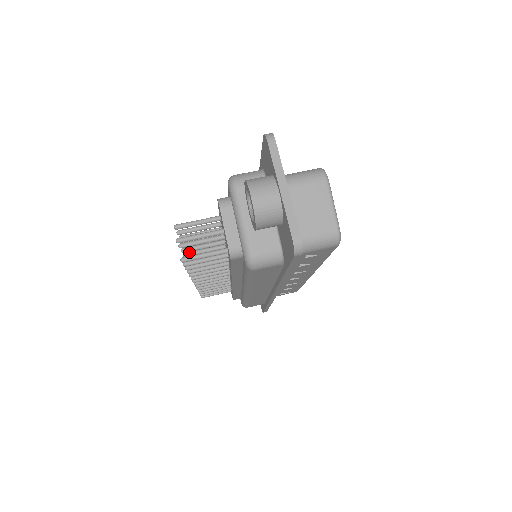
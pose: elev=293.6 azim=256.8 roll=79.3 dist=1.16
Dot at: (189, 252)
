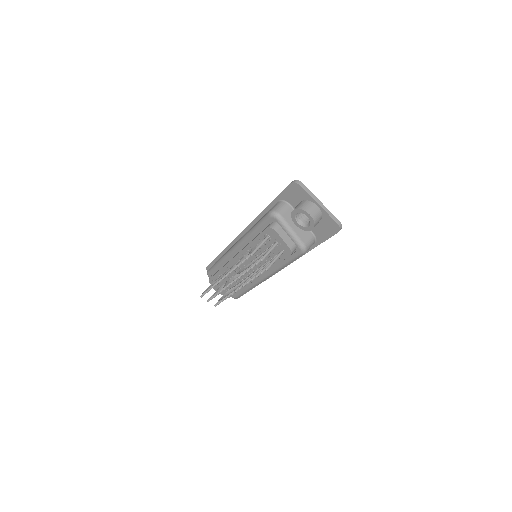
Dot at: (249, 268)
